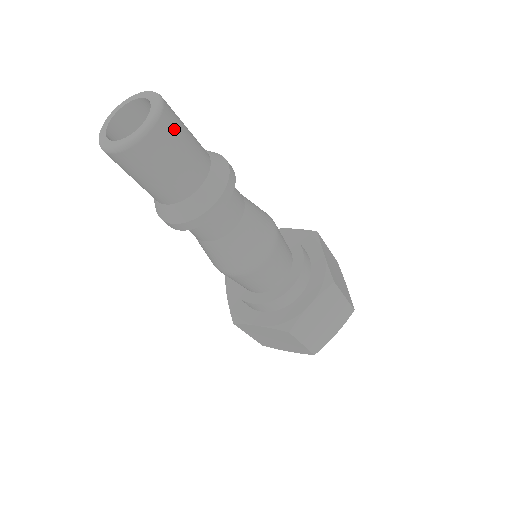
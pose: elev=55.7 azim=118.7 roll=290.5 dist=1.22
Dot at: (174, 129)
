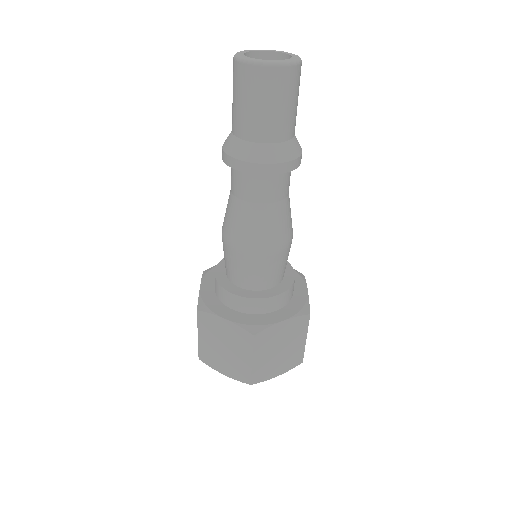
Dot at: (298, 83)
